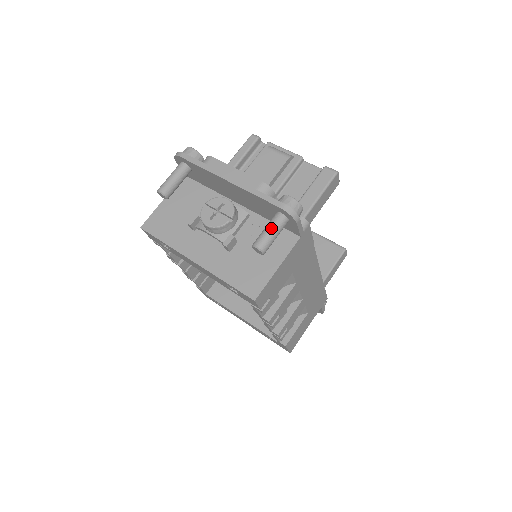
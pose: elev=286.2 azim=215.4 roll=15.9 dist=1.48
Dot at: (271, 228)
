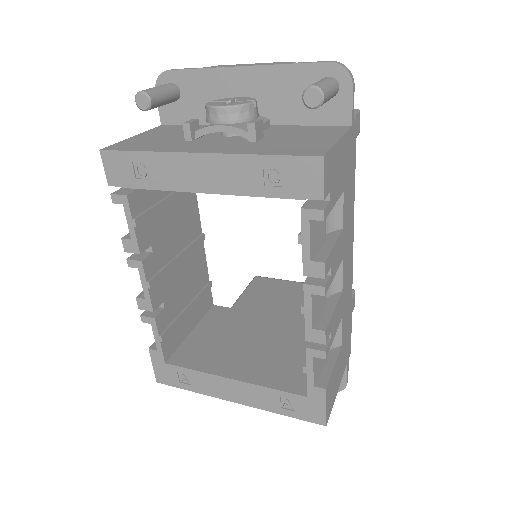
Dot at: (323, 80)
